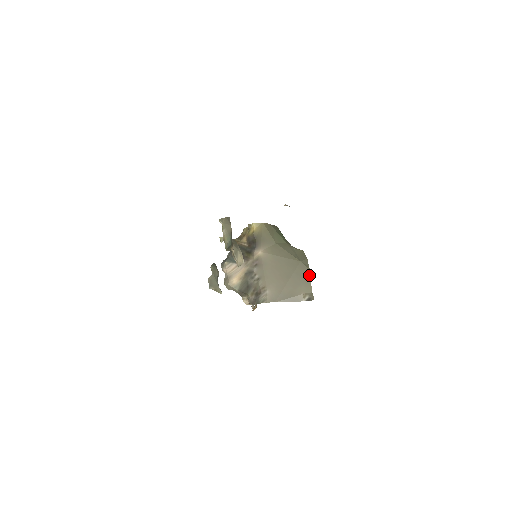
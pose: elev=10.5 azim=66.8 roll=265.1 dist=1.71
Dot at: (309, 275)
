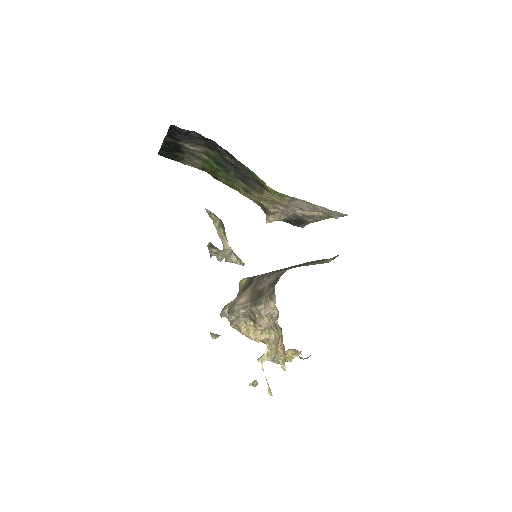
Dot at: (322, 259)
